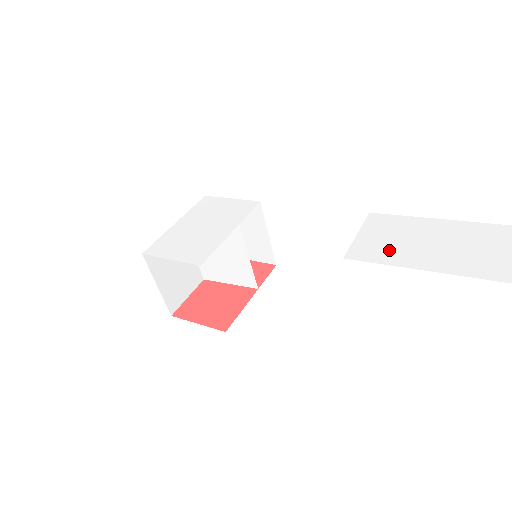
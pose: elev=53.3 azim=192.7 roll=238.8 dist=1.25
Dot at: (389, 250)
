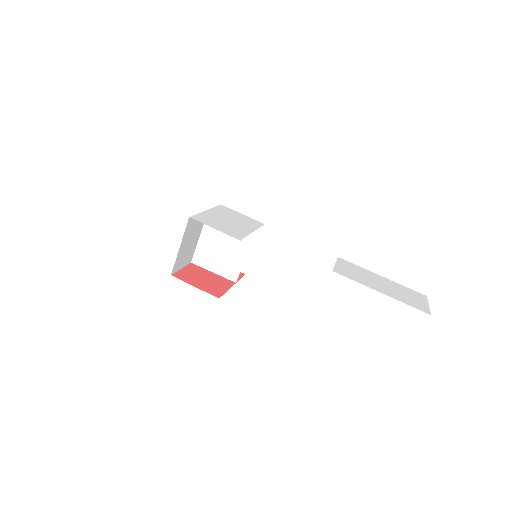
Dot at: (357, 277)
